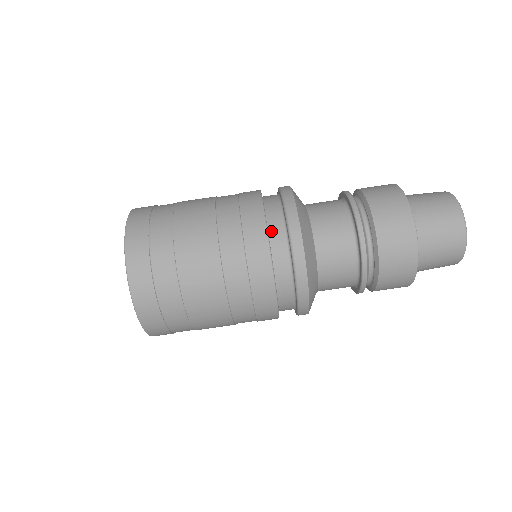
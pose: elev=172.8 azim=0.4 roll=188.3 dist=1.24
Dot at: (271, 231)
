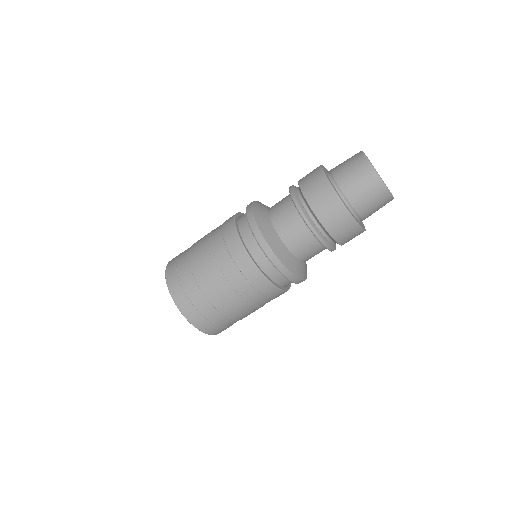
Dot at: (246, 241)
